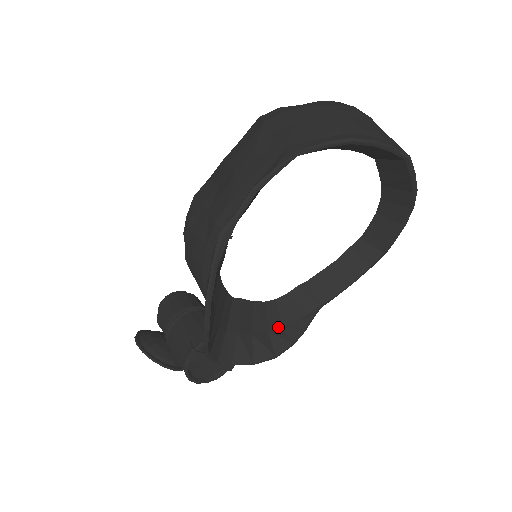
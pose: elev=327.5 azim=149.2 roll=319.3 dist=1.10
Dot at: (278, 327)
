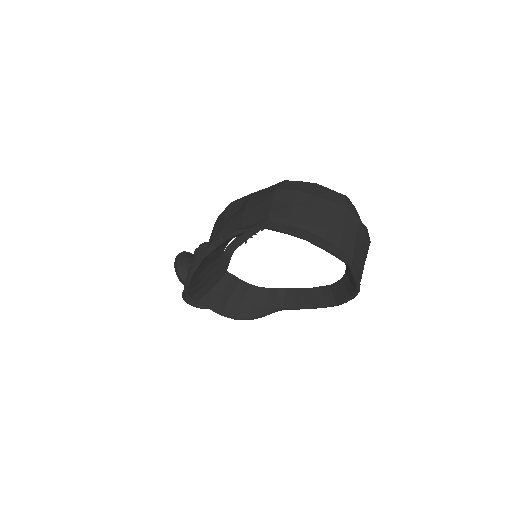
Dot at: (249, 304)
